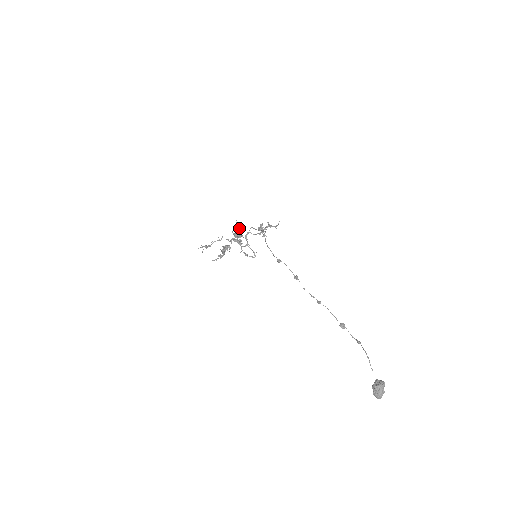
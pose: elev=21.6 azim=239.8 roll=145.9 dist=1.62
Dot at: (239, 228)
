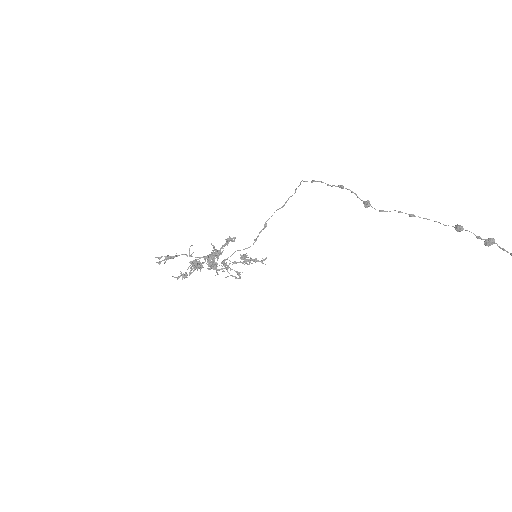
Dot at: (216, 250)
